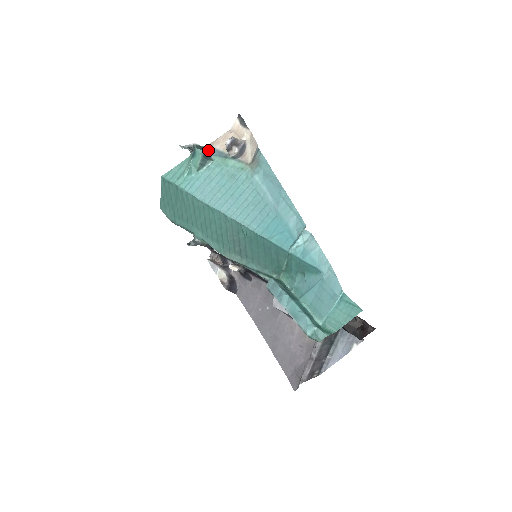
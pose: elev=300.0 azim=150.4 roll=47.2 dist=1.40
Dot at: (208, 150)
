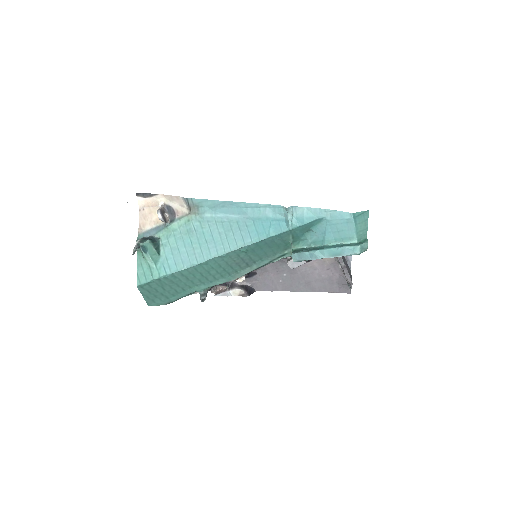
Dot at: (145, 236)
